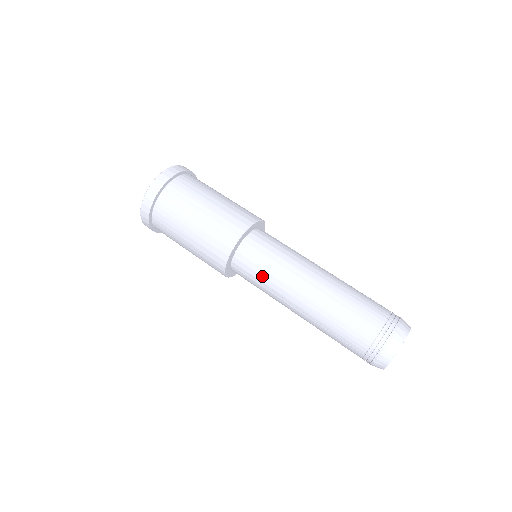
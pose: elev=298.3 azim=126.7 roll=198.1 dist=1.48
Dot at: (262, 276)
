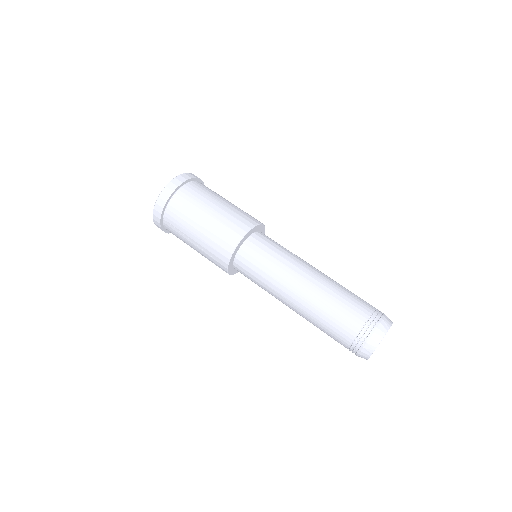
Dot at: (272, 256)
